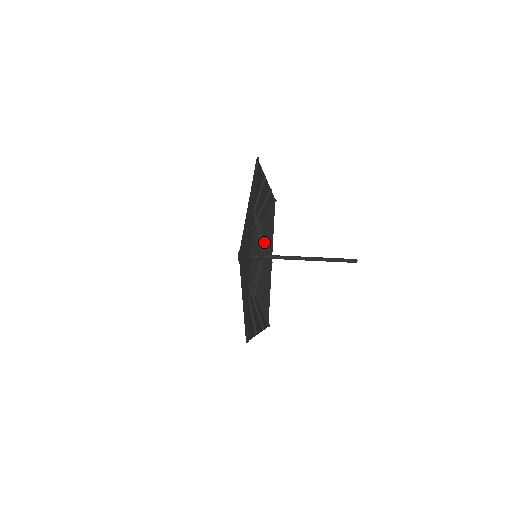
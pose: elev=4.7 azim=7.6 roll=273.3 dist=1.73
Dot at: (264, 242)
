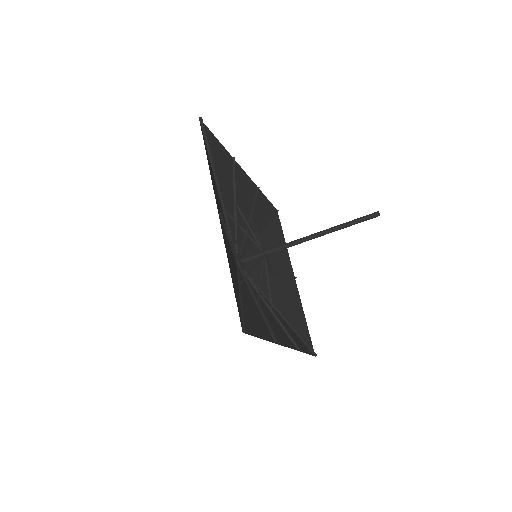
Dot at: (274, 254)
